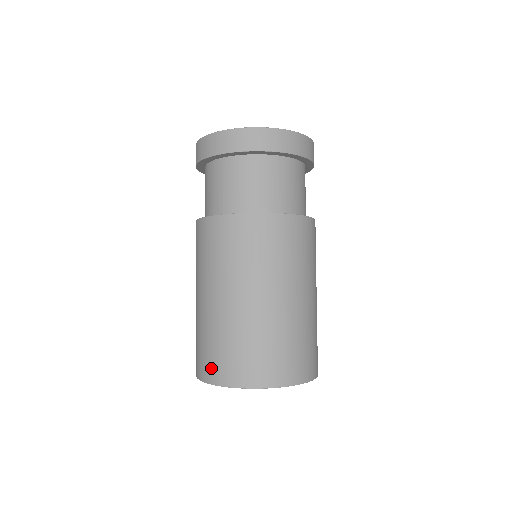
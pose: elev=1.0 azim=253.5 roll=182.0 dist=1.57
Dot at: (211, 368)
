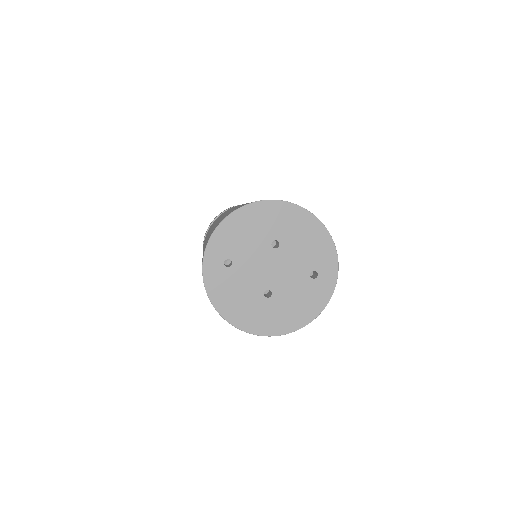
Dot at: (216, 225)
